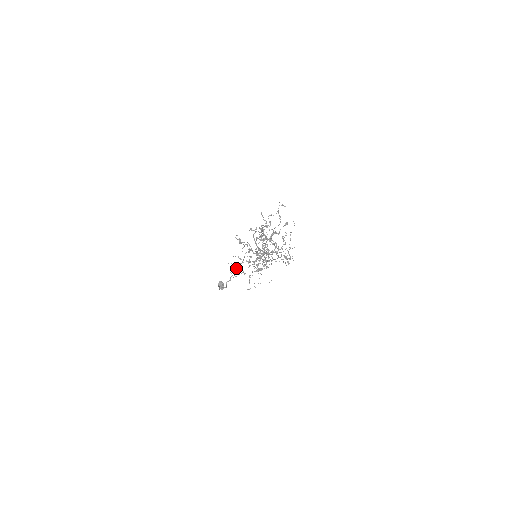
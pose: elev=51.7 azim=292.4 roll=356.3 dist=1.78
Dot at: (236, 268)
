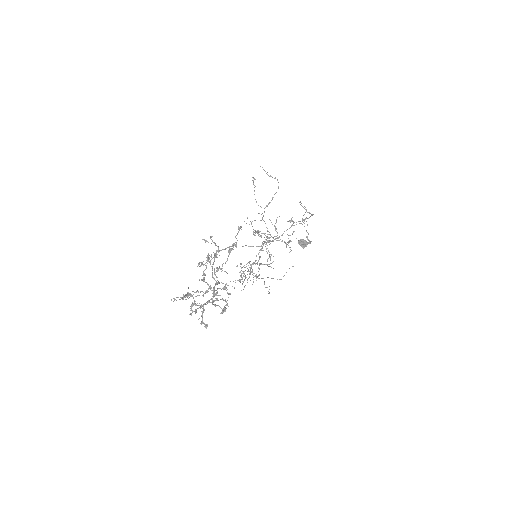
Dot at: (250, 273)
